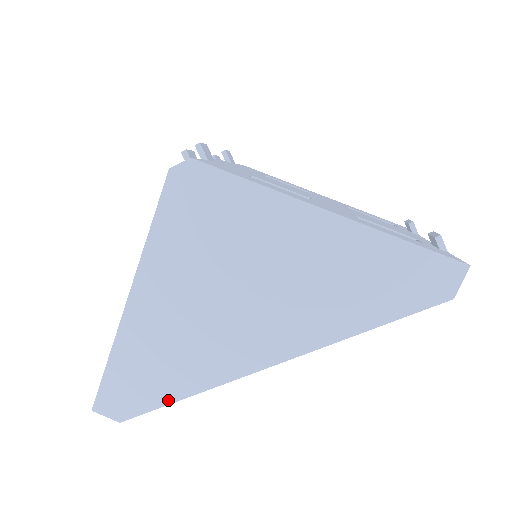
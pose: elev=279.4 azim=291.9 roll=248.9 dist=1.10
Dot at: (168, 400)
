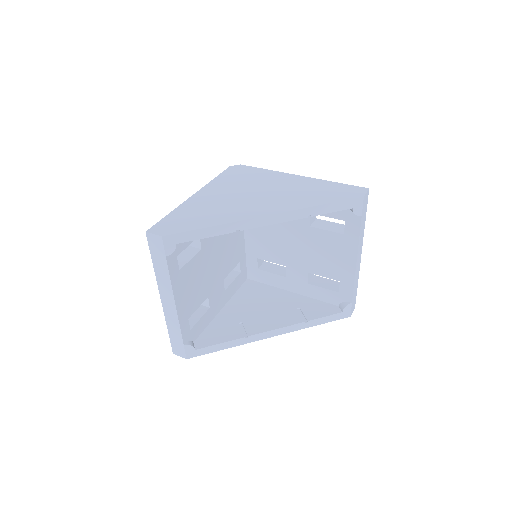
Dot at: (199, 227)
